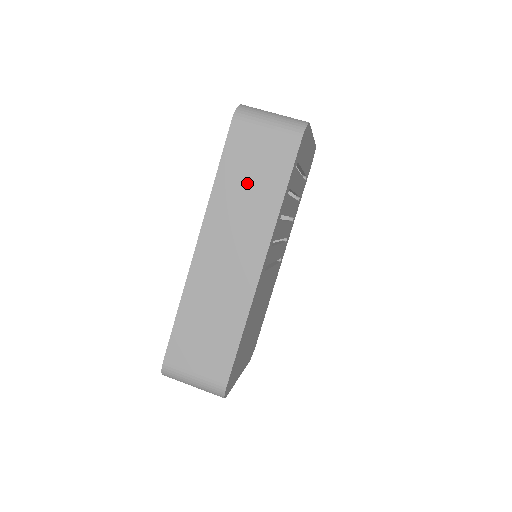
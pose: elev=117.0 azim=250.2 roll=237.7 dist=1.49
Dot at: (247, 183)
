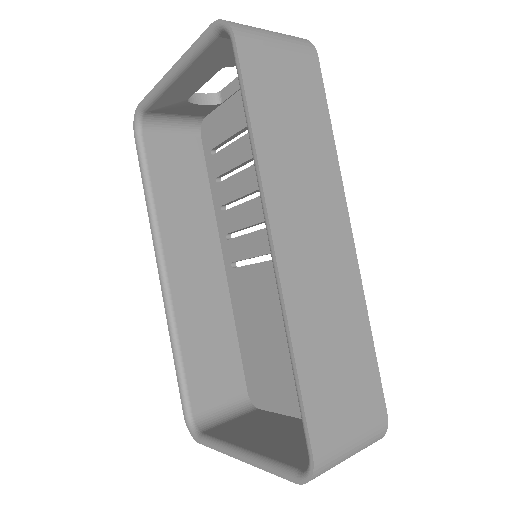
Dot at: (291, 126)
